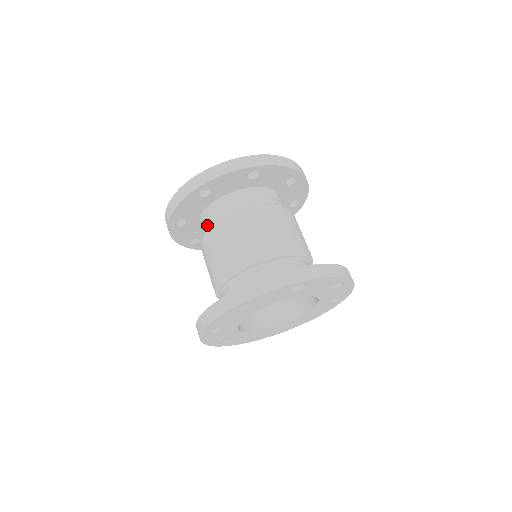
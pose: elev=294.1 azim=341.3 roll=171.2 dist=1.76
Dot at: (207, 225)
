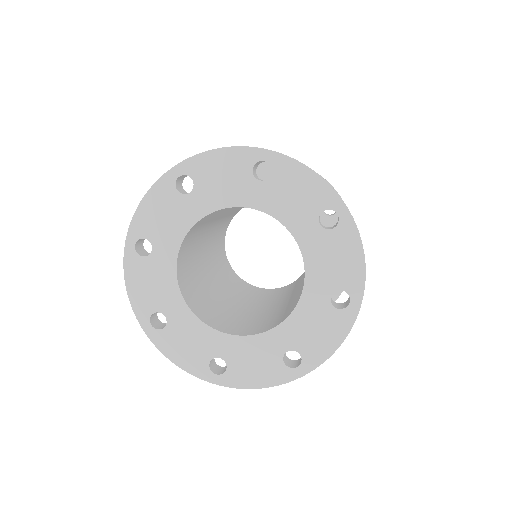
Dot at: occluded
